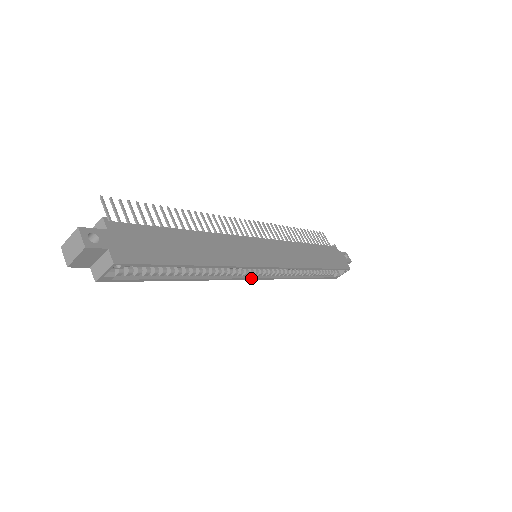
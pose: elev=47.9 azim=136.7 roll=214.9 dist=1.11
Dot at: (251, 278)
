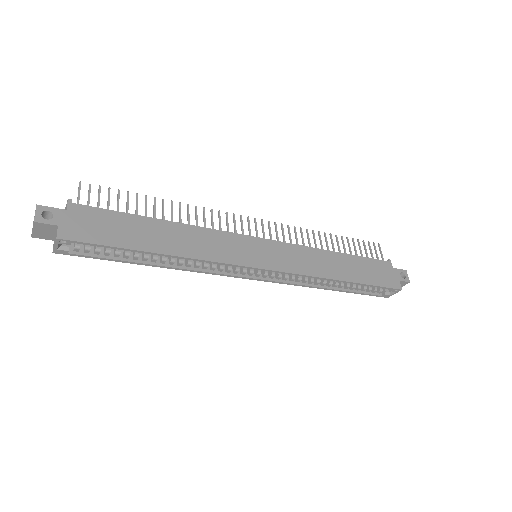
Dot at: (244, 277)
